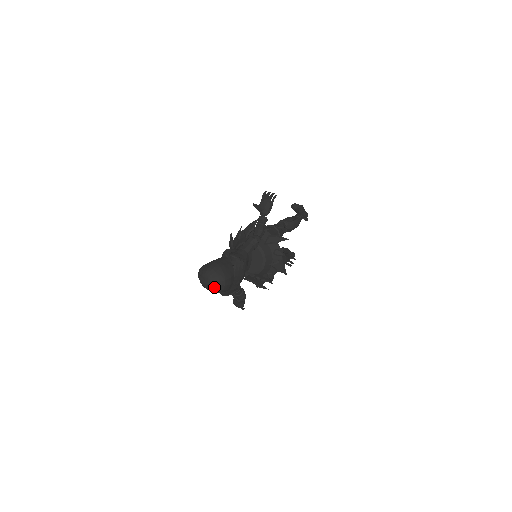
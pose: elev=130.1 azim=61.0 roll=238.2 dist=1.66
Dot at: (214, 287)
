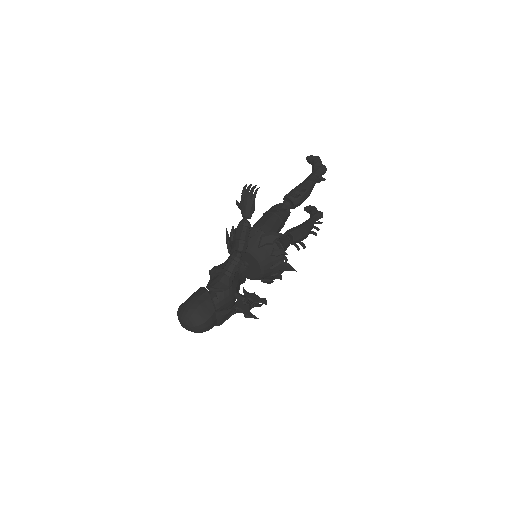
Dot at: (194, 331)
